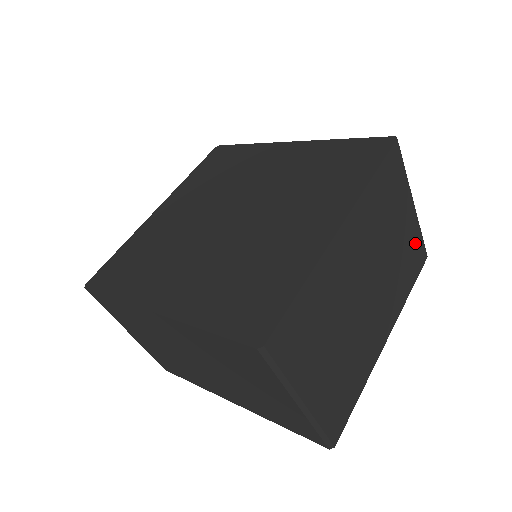
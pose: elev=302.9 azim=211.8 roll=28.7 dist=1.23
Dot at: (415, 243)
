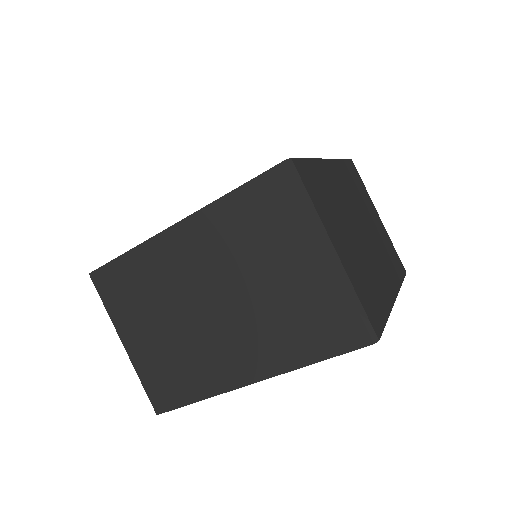
Dot at: (391, 247)
